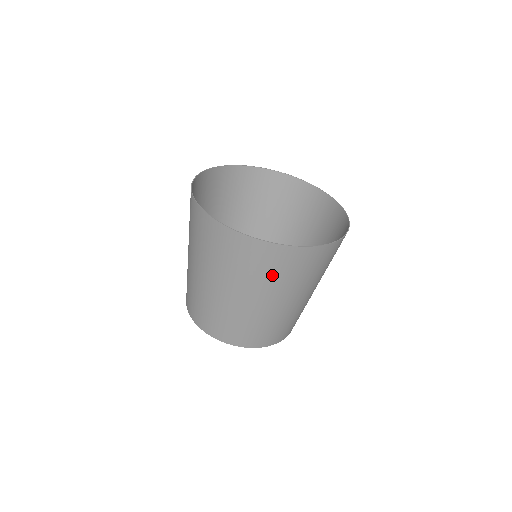
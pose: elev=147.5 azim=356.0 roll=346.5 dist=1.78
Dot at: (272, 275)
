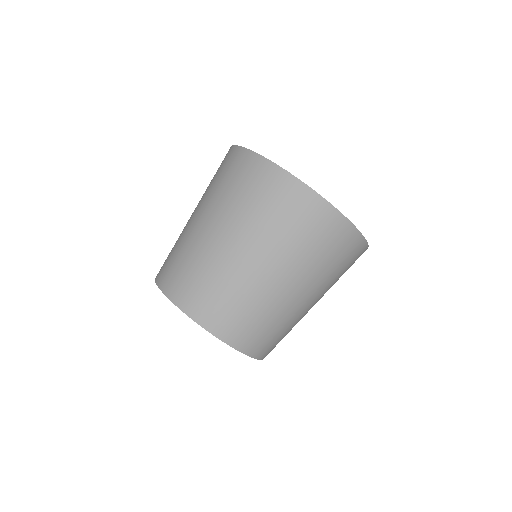
Dot at: (257, 206)
